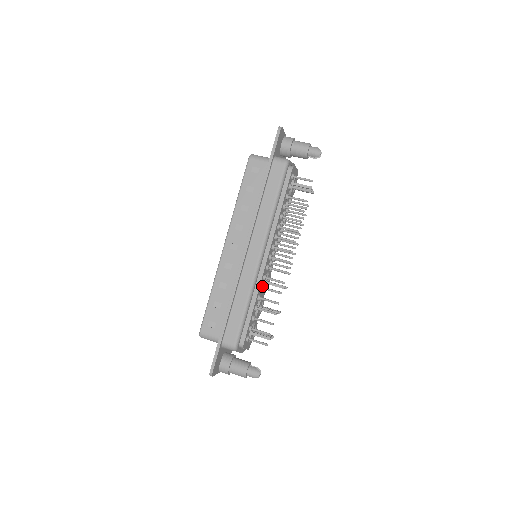
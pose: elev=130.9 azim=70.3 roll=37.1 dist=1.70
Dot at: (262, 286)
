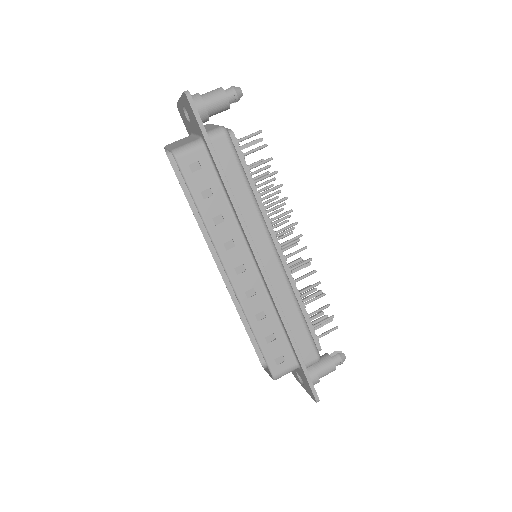
Dot at: (294, 281)
